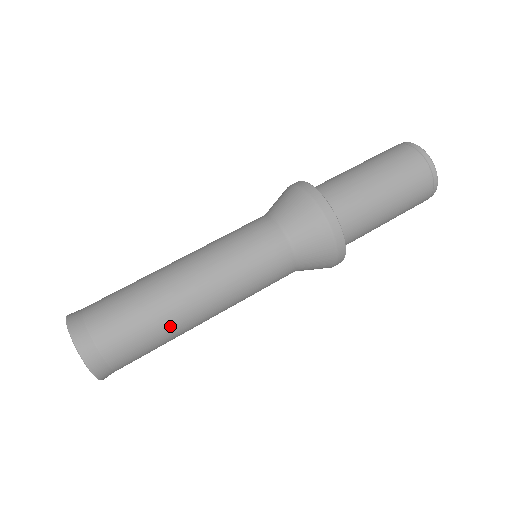
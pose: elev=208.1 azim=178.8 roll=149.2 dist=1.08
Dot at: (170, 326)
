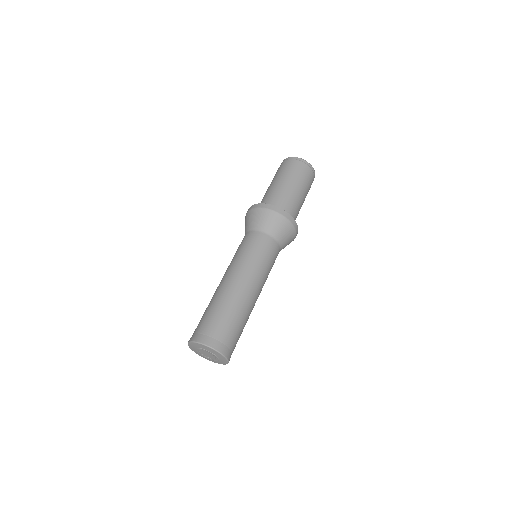
Dot at: occluded
